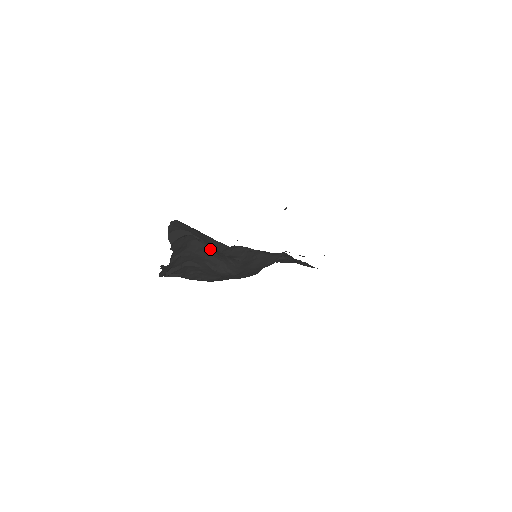
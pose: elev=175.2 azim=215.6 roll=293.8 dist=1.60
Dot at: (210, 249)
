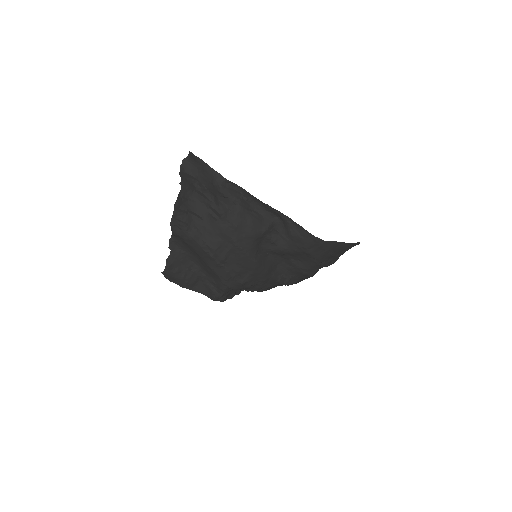
Dot at: (212, 202)
